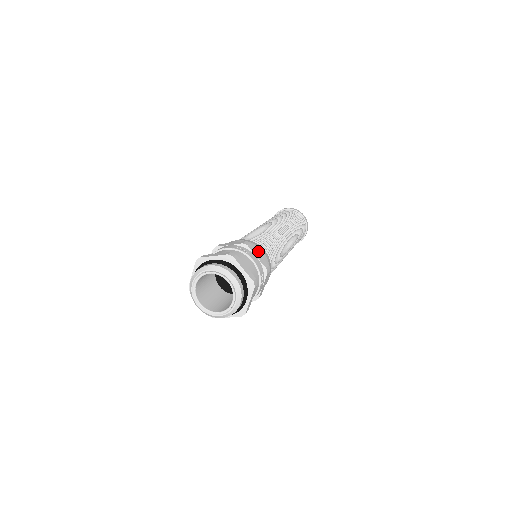
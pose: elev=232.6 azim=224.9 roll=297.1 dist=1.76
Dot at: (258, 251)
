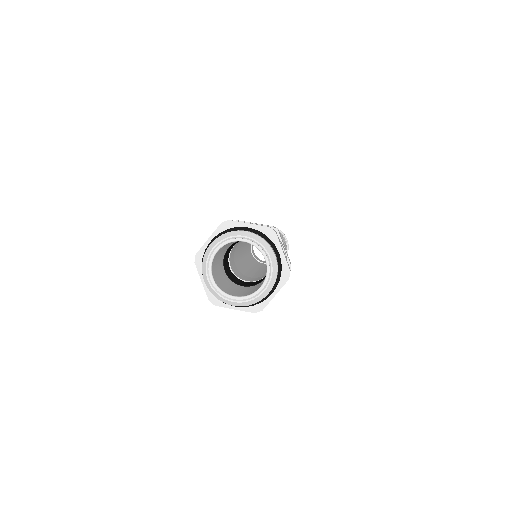
Dot at: occluded
